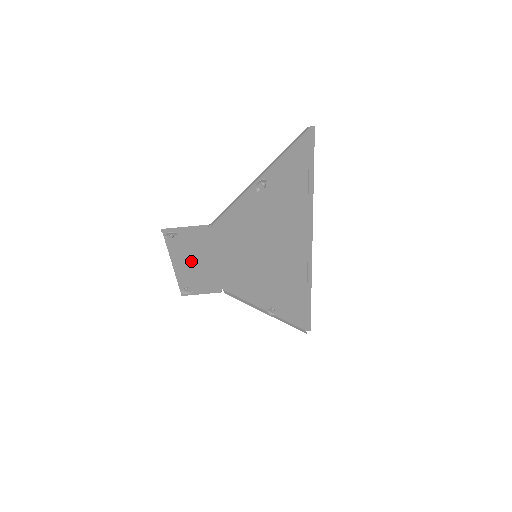
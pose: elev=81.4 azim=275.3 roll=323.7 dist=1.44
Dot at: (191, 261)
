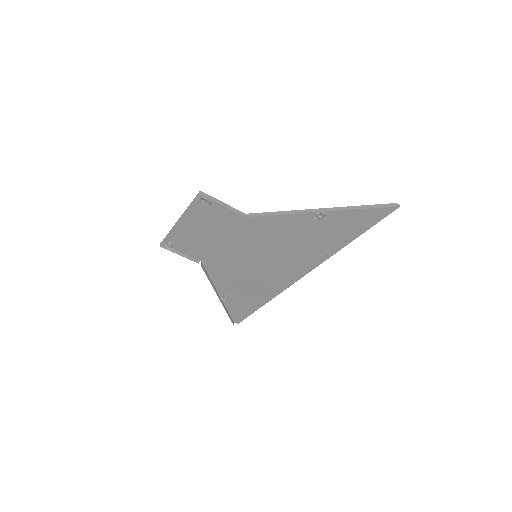
Dot at: (198, 227)
